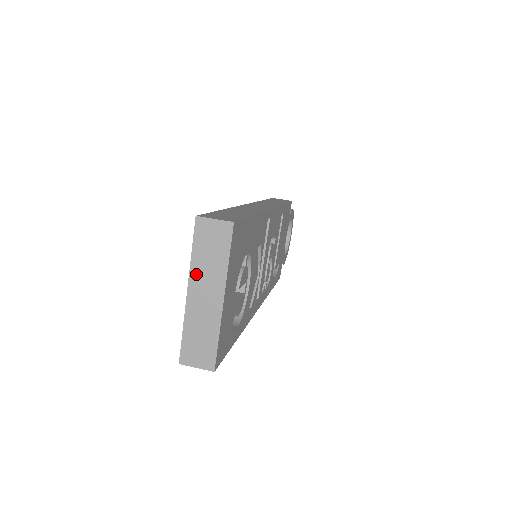
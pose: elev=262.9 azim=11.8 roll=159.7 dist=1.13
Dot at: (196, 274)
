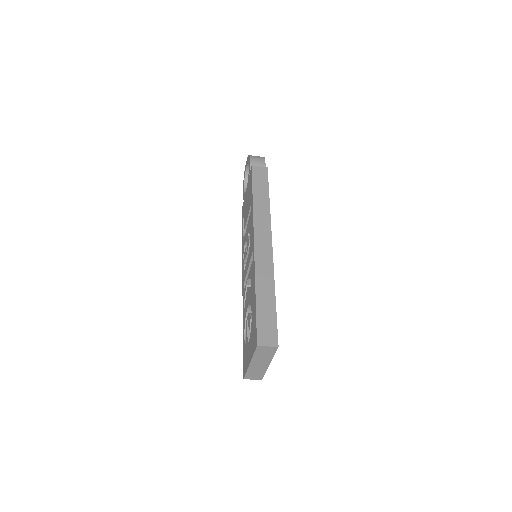
Dot at: (255, 360)
